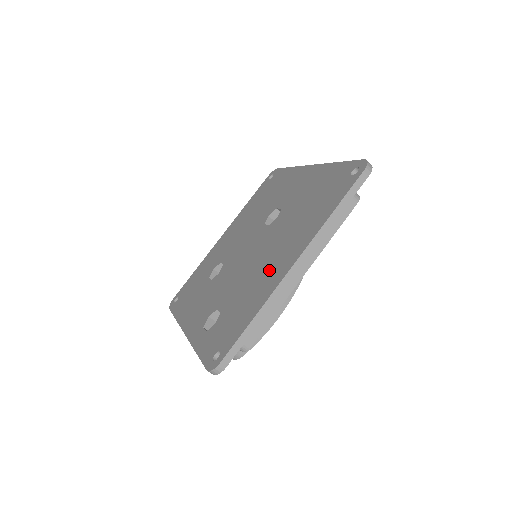
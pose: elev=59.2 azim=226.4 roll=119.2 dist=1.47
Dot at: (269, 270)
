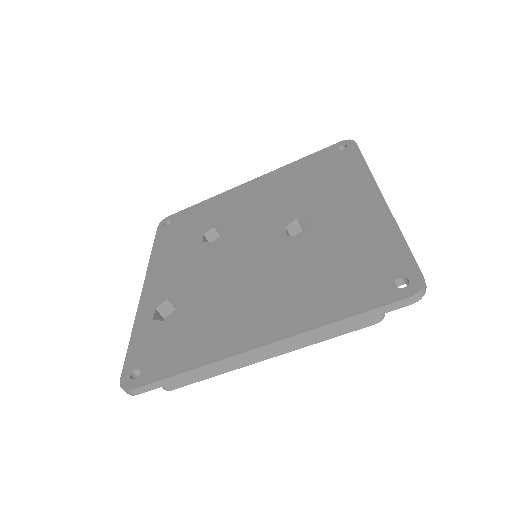
Dot at: (240, 317)
